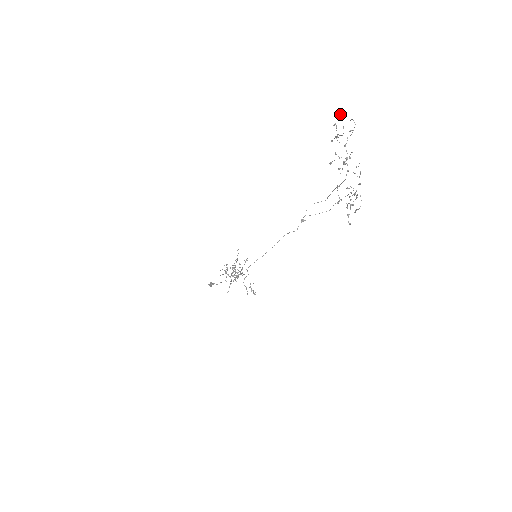
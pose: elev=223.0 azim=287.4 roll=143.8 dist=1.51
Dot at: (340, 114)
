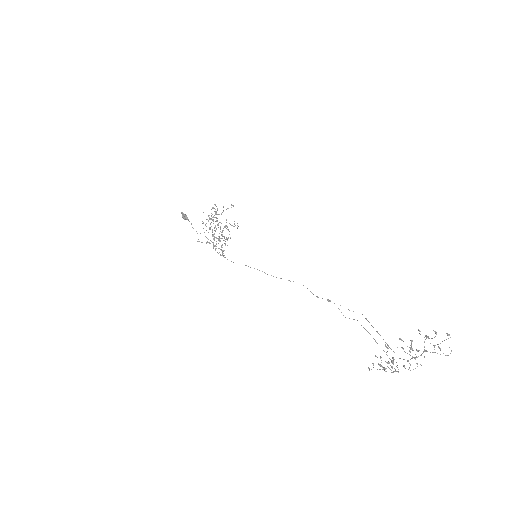
Dot at: occluded
